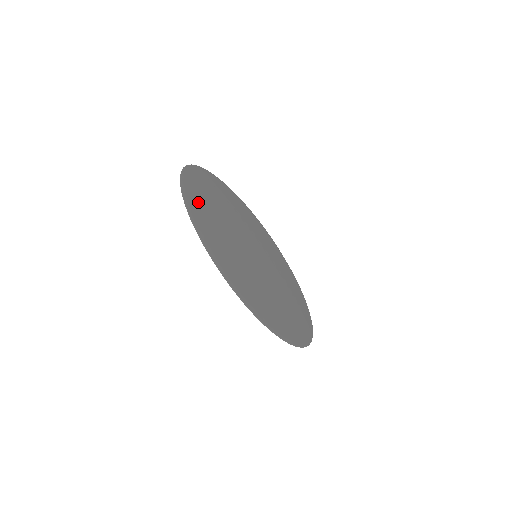
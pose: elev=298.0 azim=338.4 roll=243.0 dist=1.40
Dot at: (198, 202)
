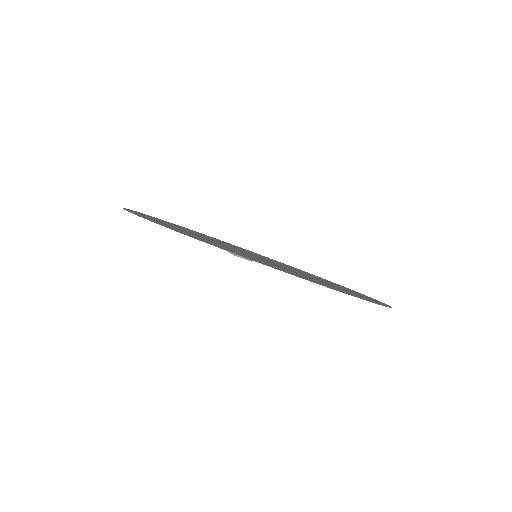
Dot at: occluded
